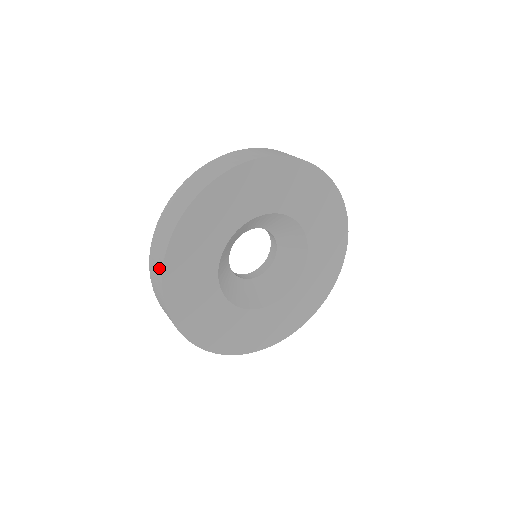
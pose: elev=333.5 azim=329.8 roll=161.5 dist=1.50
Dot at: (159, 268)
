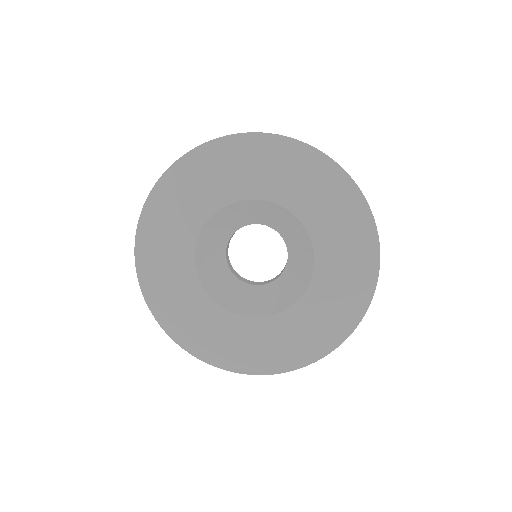
Dot at: occluded
